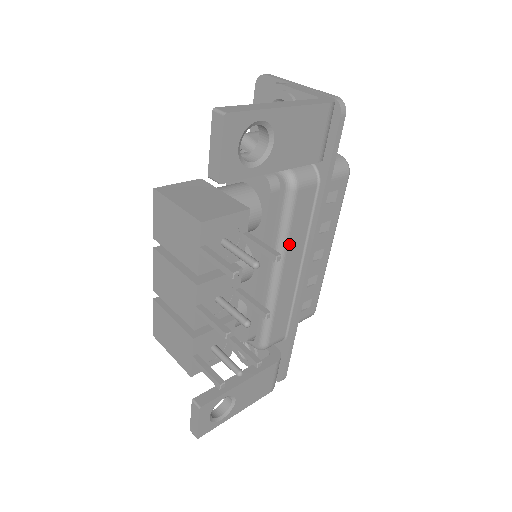
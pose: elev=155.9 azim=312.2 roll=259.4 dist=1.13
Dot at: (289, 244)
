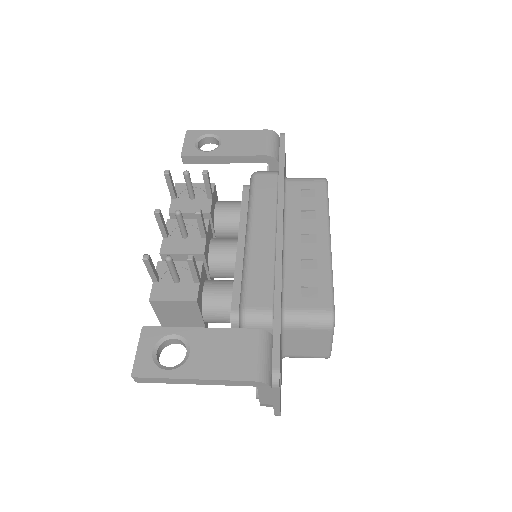
Dot at: (256, 210)
